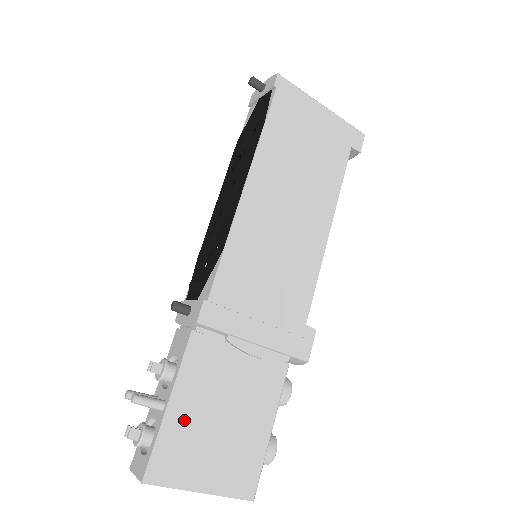
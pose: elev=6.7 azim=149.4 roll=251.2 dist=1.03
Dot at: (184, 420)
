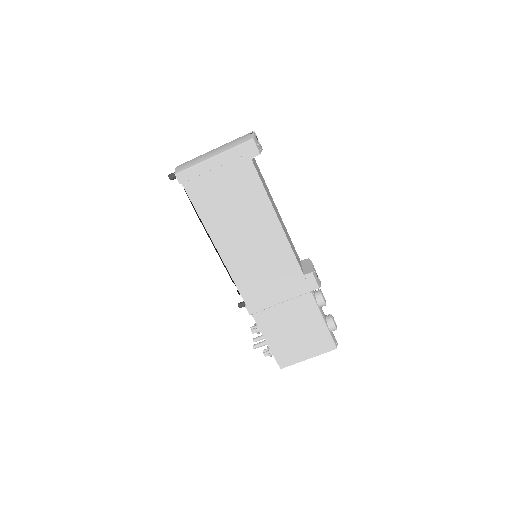
Dot at: (279, 344)
